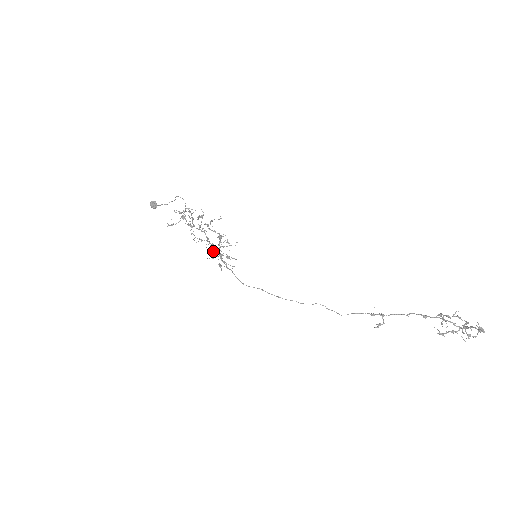
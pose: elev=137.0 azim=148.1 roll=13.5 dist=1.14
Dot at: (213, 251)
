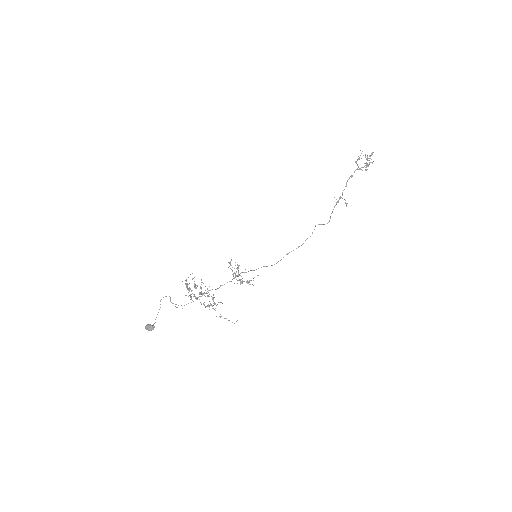
Dot at: occluded
